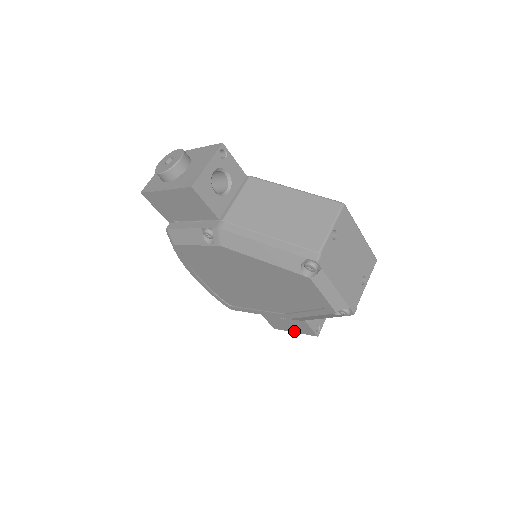
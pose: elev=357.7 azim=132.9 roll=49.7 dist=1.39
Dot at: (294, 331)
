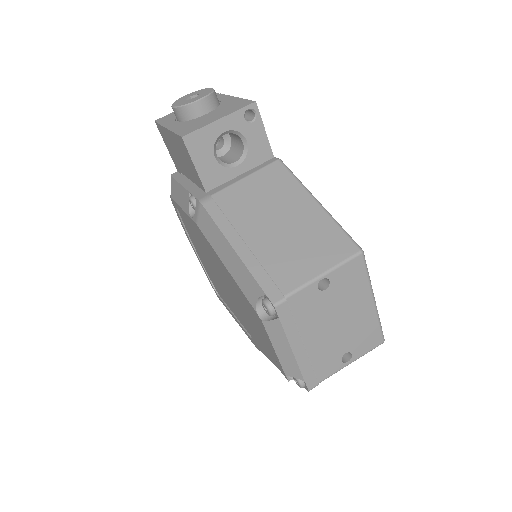
Dot at: occluded
